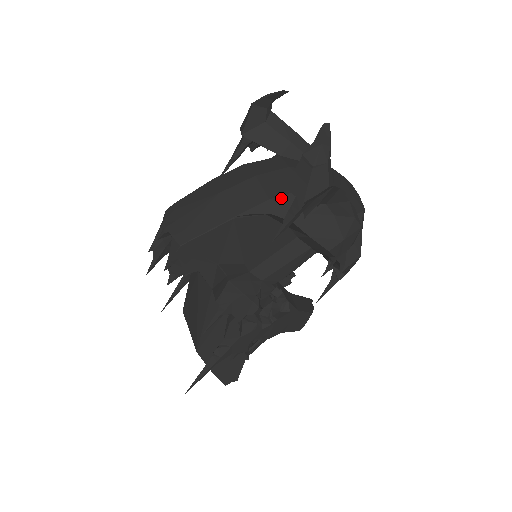
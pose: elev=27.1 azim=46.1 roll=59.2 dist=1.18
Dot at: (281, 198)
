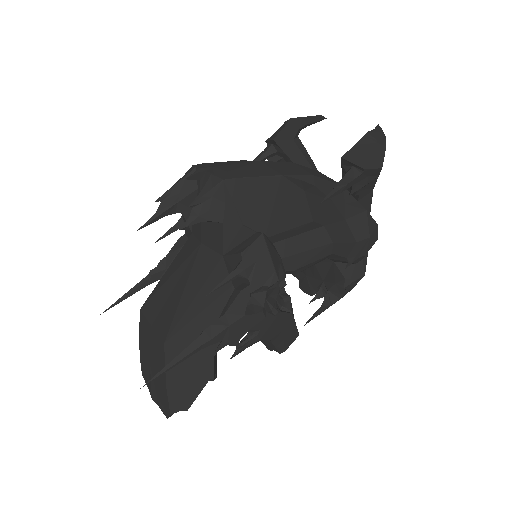
Dot at: (322, 180)
